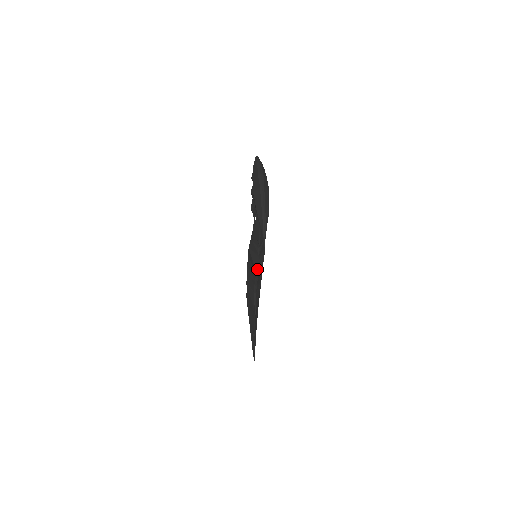
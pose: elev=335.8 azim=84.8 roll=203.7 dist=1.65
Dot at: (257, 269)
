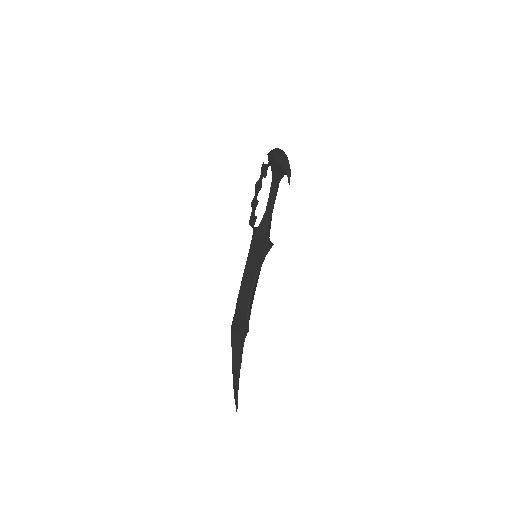
Dot at: (267, 243)
